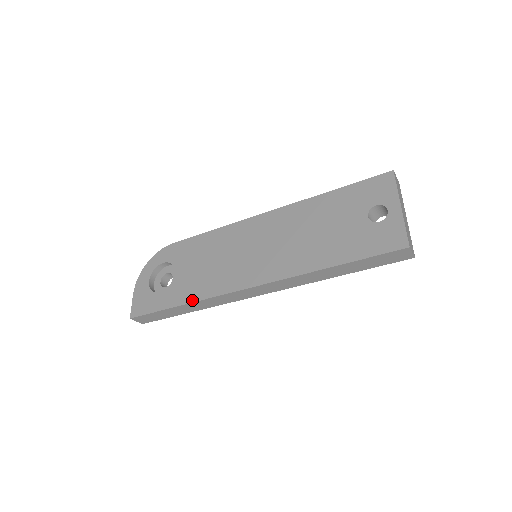
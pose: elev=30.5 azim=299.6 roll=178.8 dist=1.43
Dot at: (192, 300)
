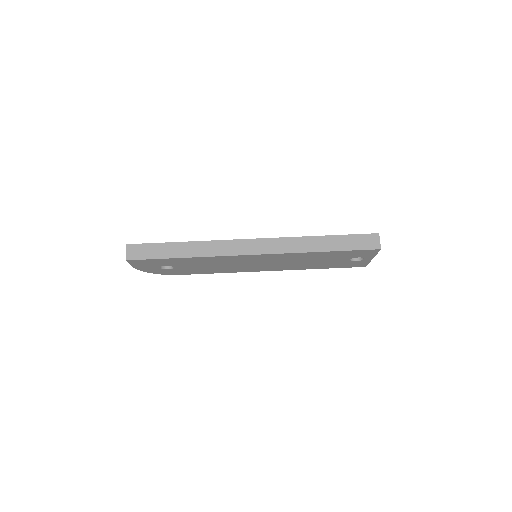
Dot at: (197, 241)
